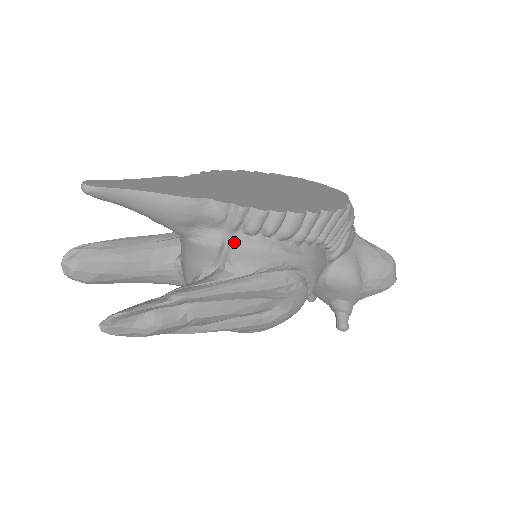
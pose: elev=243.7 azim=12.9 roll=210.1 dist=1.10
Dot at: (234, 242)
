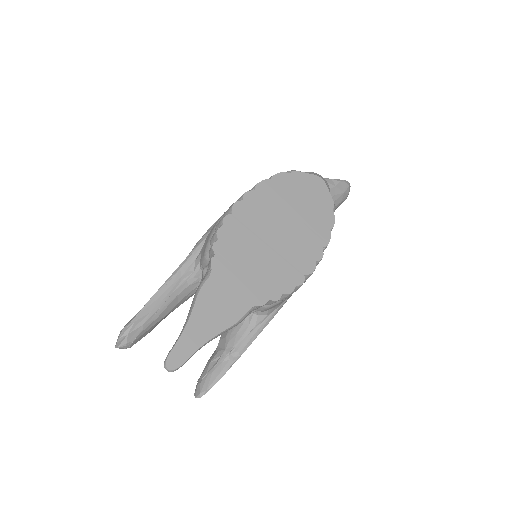
Dot at: (266, 306)
